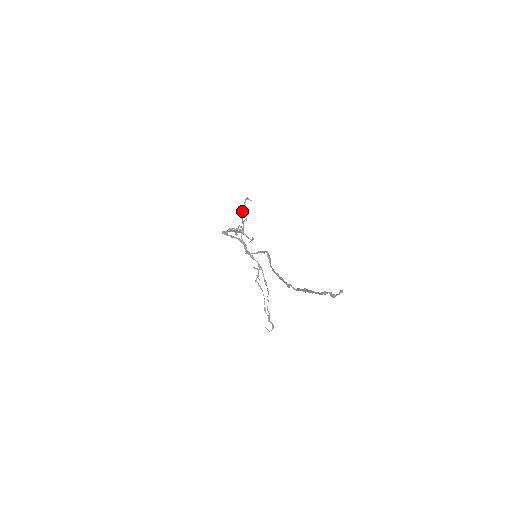
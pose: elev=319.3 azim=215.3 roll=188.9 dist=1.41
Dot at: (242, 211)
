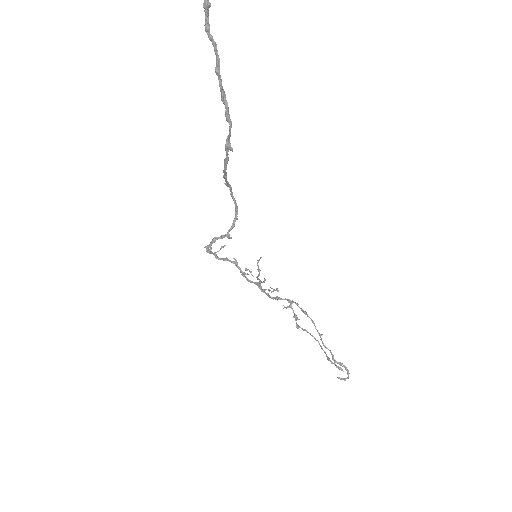
Dot at: (258, 276)
